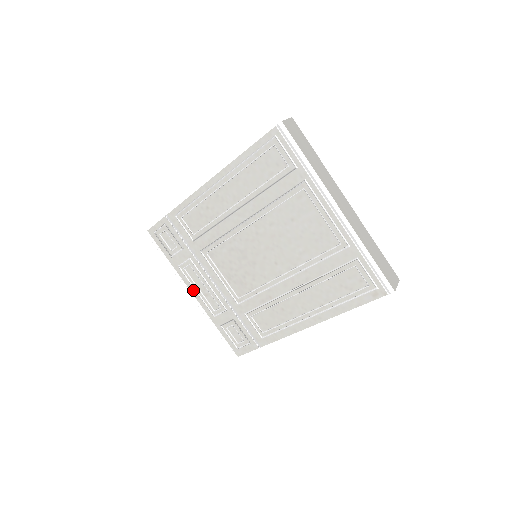
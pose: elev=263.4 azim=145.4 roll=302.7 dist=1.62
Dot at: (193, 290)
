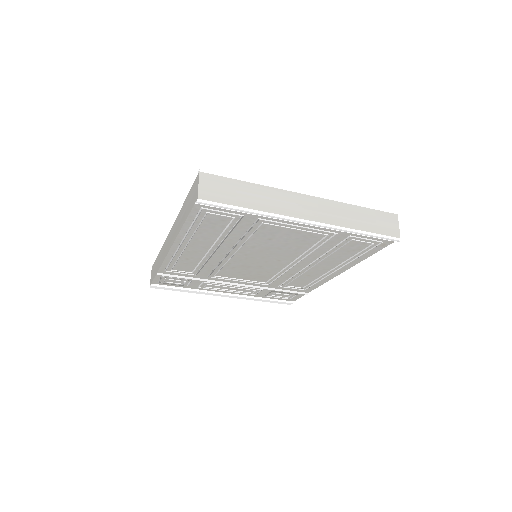
Dot at: (224, 292)
